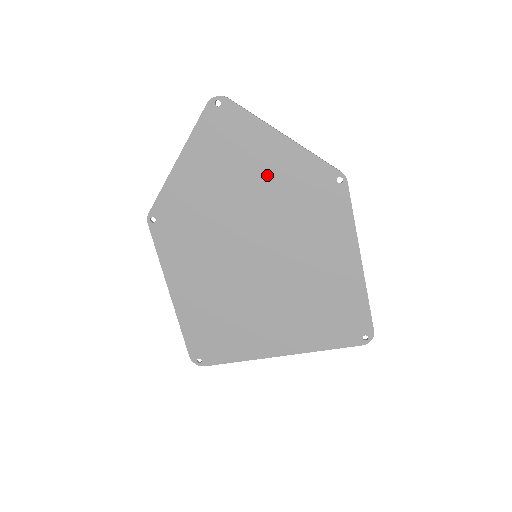
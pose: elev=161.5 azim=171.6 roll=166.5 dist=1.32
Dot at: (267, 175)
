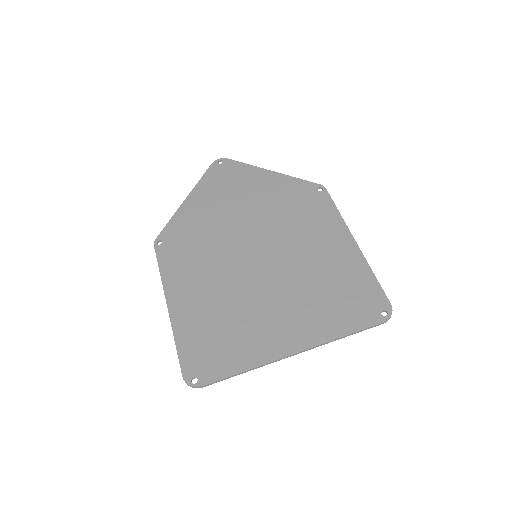
Dot at: (260, 196)
